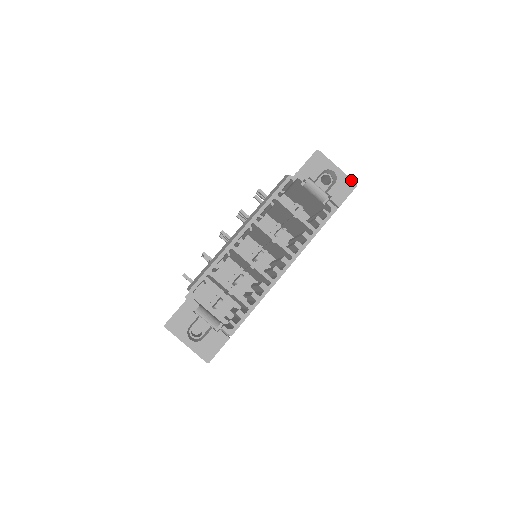
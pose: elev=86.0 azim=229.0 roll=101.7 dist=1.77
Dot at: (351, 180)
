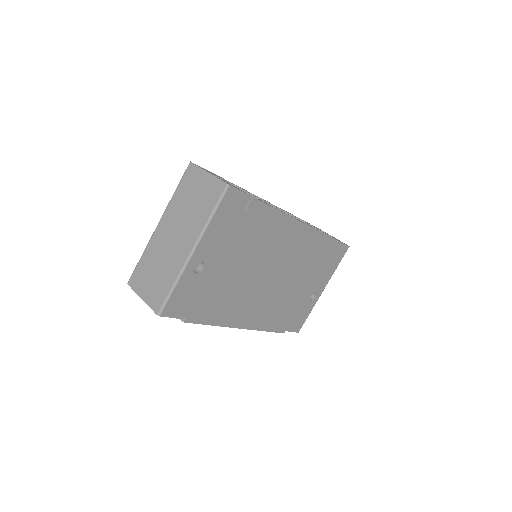
Dot at: occluded
